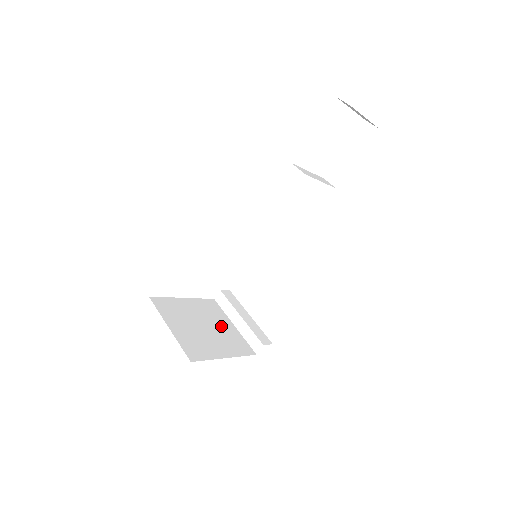
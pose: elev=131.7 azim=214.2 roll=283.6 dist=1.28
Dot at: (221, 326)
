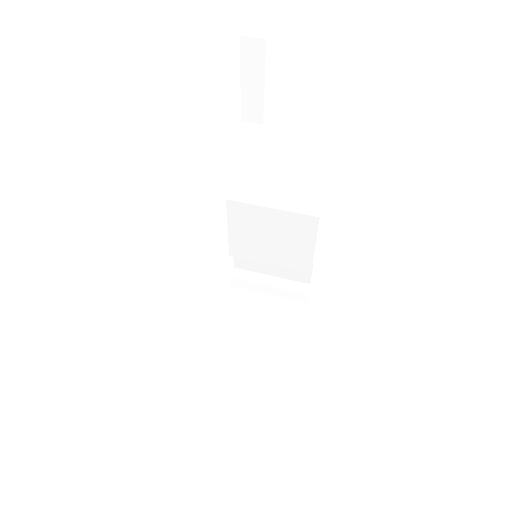
Dot at: (263, 309)
